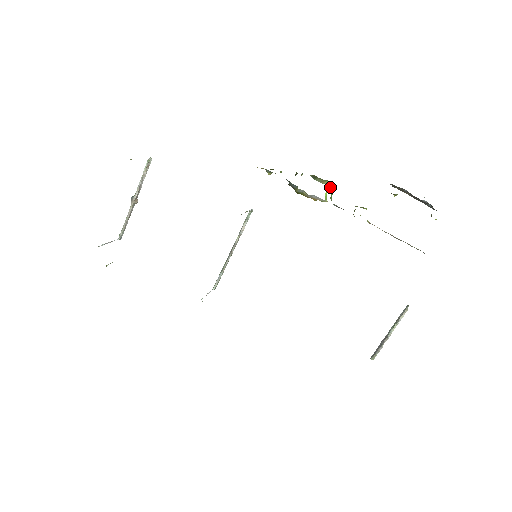
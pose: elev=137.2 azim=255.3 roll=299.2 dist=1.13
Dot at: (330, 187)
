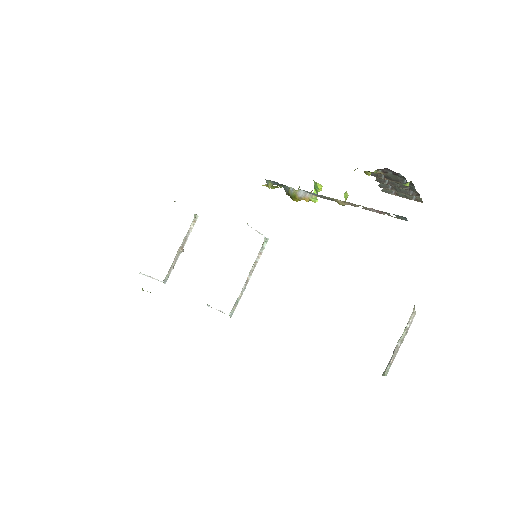
Dot at: (315, 182)
